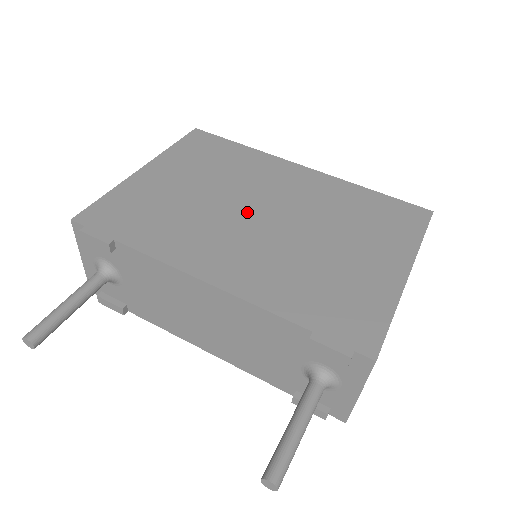
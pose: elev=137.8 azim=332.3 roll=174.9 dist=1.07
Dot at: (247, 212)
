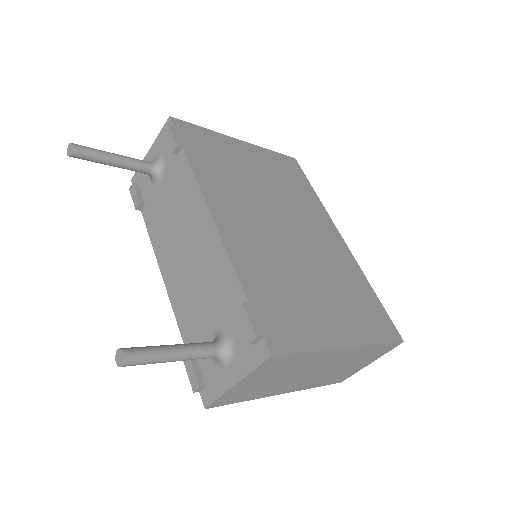
Dot at: (279, 217)
